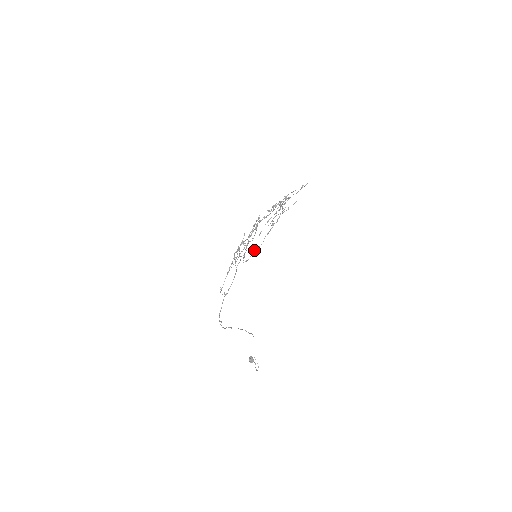
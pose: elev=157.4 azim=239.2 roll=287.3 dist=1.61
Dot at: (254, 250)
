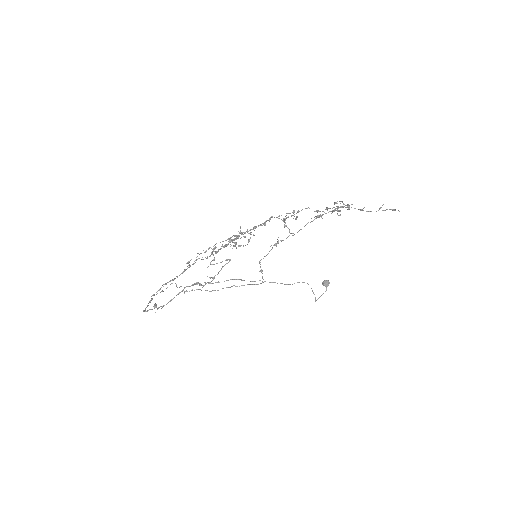
Dot at: occluded
